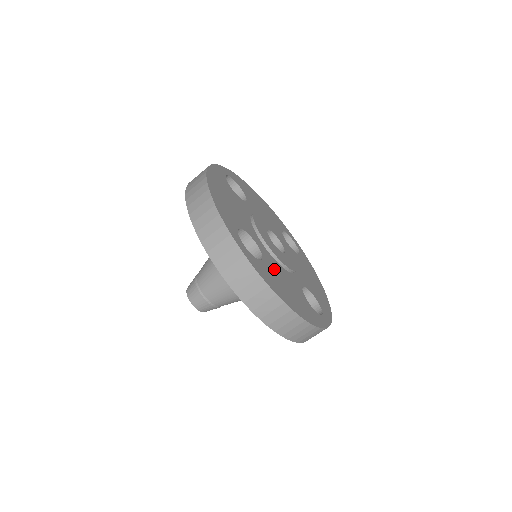
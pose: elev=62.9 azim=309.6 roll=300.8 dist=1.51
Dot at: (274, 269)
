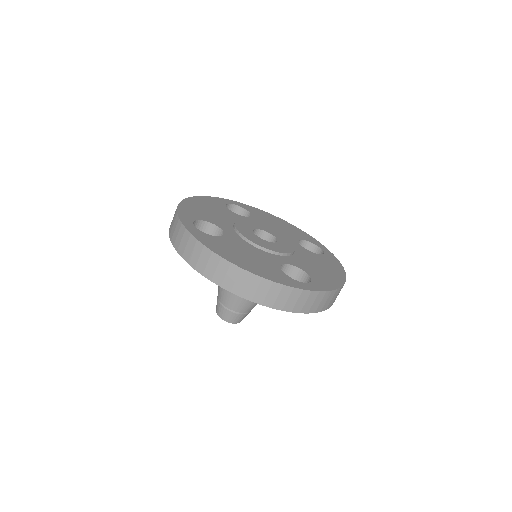
Dot at: (307, 266)
